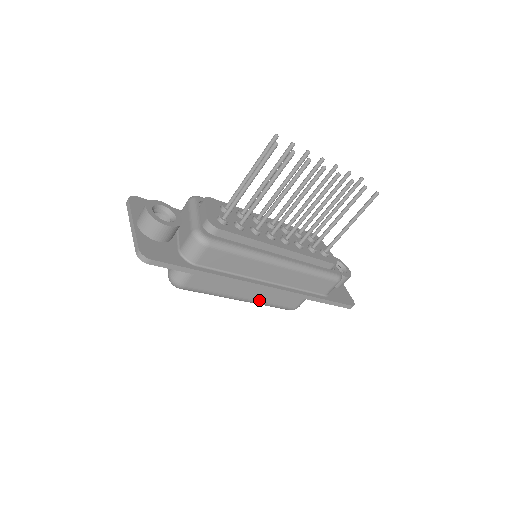
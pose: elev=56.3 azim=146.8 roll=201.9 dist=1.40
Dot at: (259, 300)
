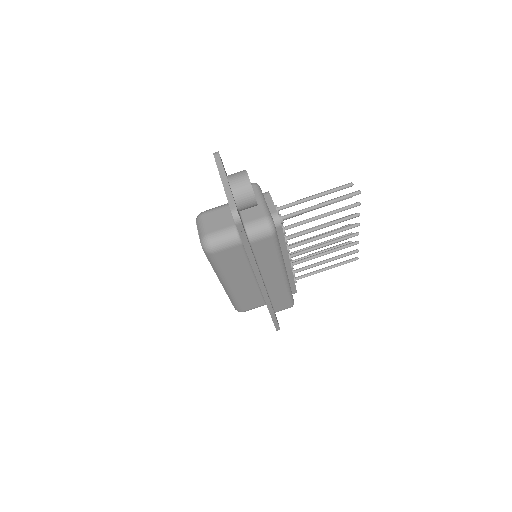
Dot at: (235, 292)
